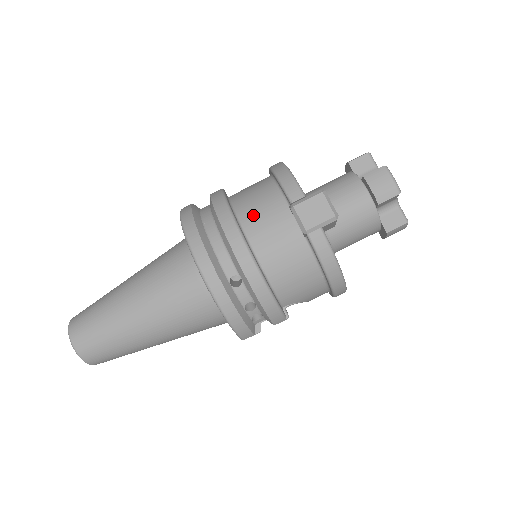
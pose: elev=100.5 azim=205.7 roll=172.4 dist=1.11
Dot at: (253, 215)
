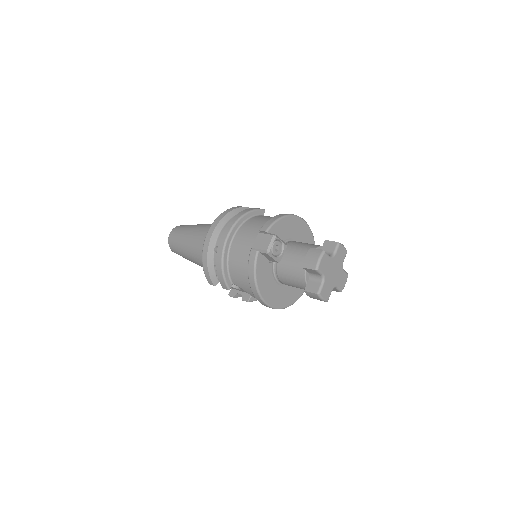
Dot at: (248, 226)
